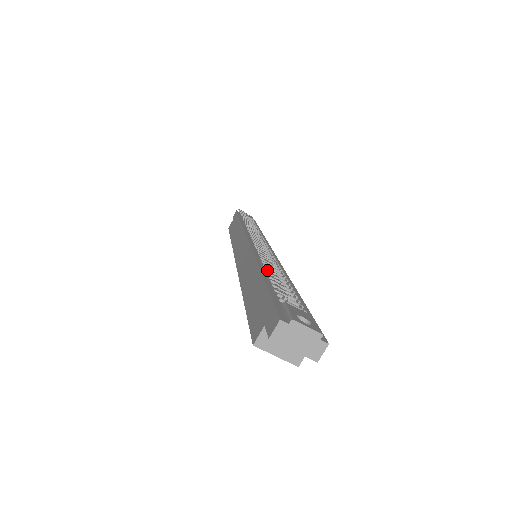
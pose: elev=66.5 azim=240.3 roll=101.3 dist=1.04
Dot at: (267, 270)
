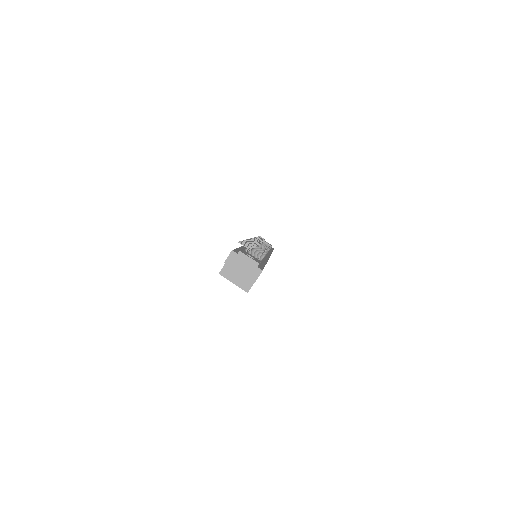
Dot at: occluded
